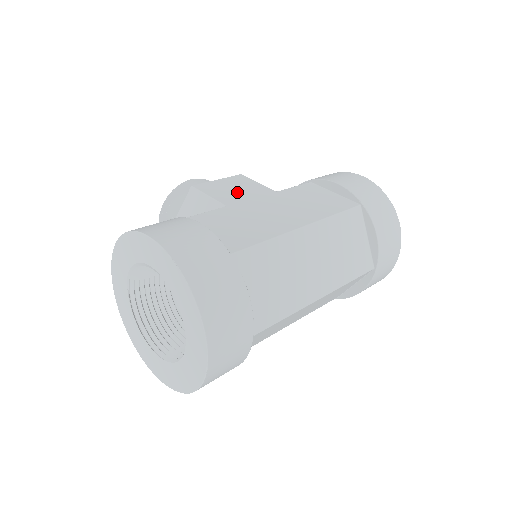
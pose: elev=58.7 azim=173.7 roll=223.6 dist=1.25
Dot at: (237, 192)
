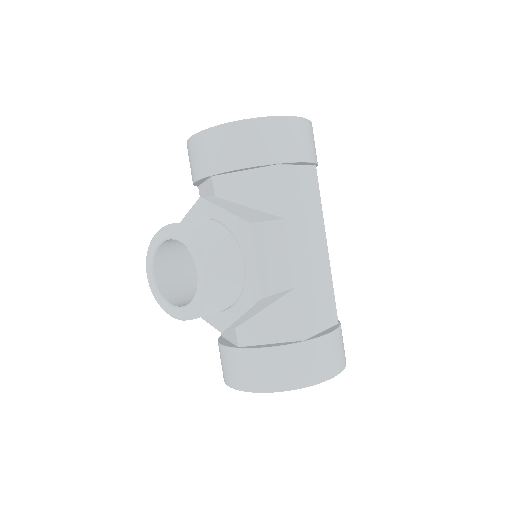
Dot at: (281, 260)
